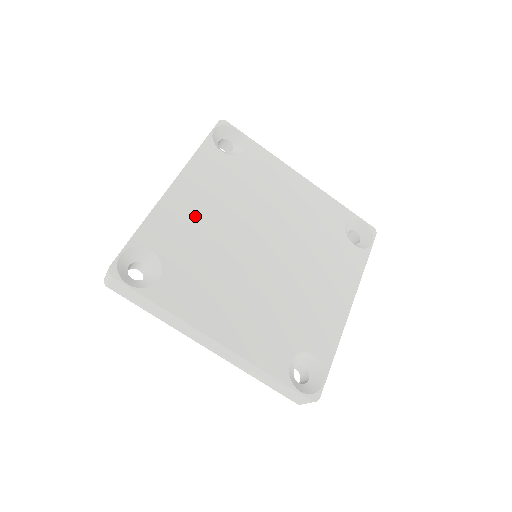
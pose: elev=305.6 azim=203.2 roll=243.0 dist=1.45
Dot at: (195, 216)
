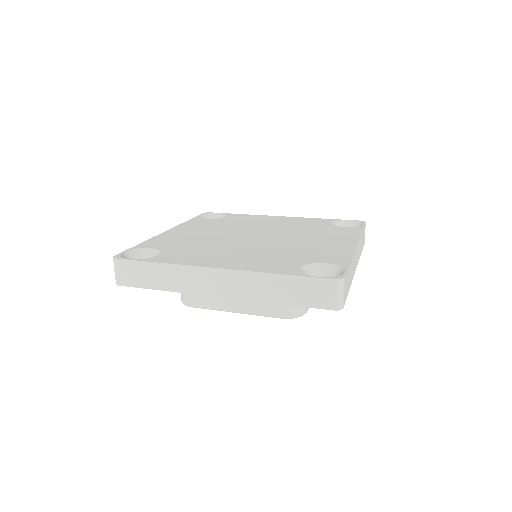
Dot at: (188, 236)
